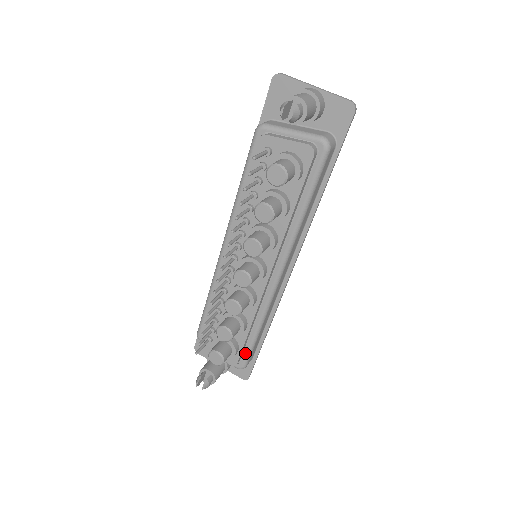
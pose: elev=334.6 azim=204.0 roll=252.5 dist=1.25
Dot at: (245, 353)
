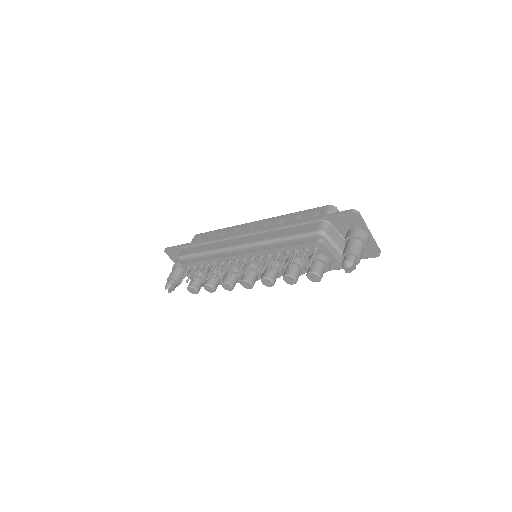
Dot at: occluded
